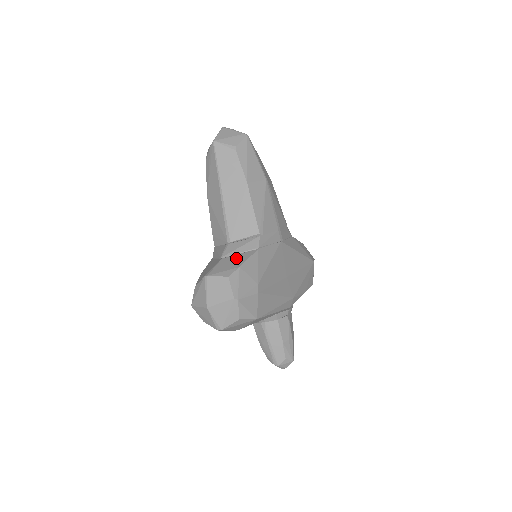
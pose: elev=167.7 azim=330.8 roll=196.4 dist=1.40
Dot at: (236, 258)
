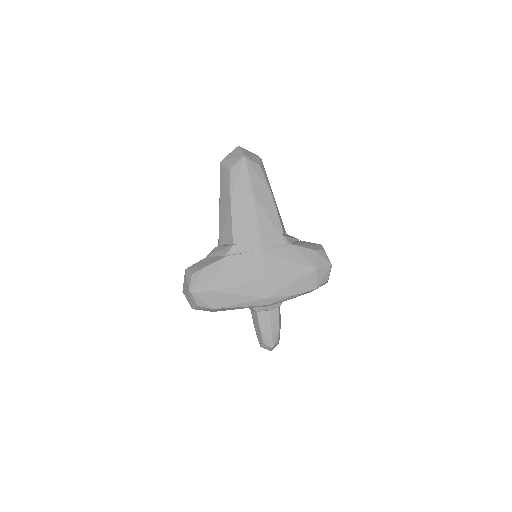
Dot at: (210, 260)
